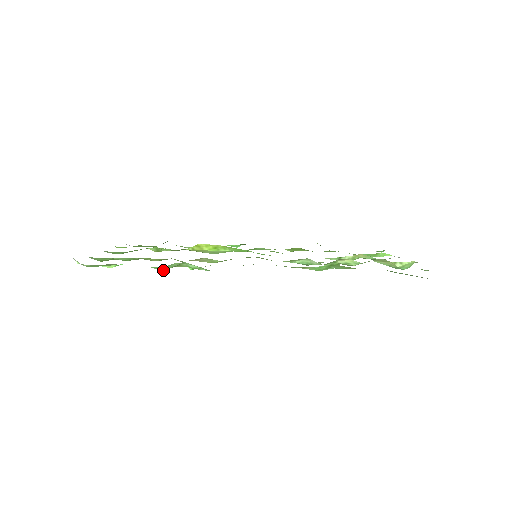
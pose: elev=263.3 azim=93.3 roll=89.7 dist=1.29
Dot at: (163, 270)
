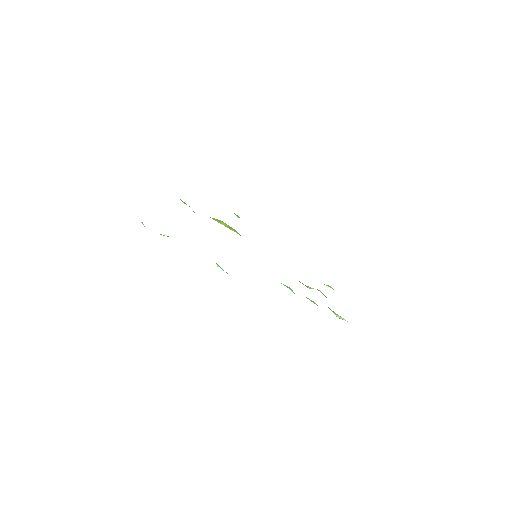
Dot at: occluded
